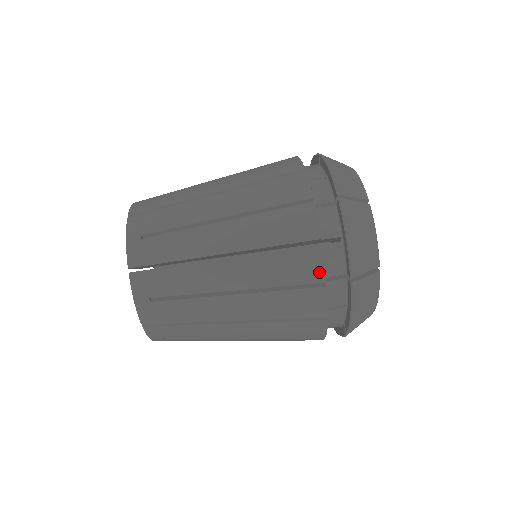
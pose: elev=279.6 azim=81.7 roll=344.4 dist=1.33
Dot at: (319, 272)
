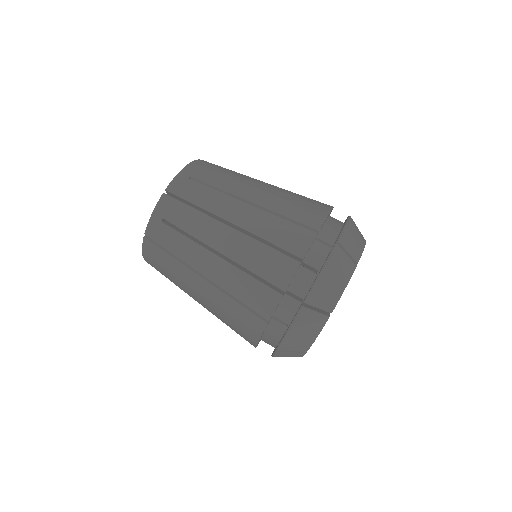
Dot at: (257, 333)
